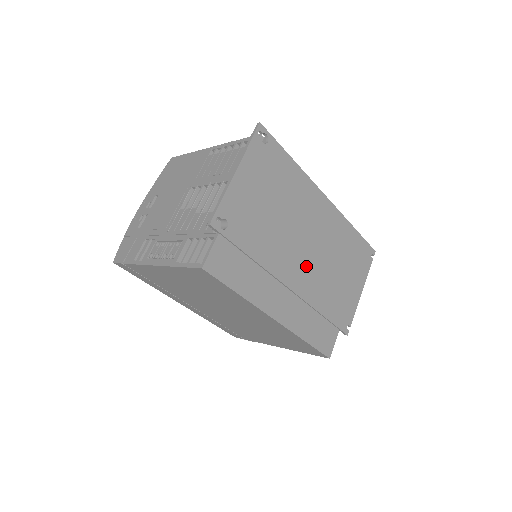
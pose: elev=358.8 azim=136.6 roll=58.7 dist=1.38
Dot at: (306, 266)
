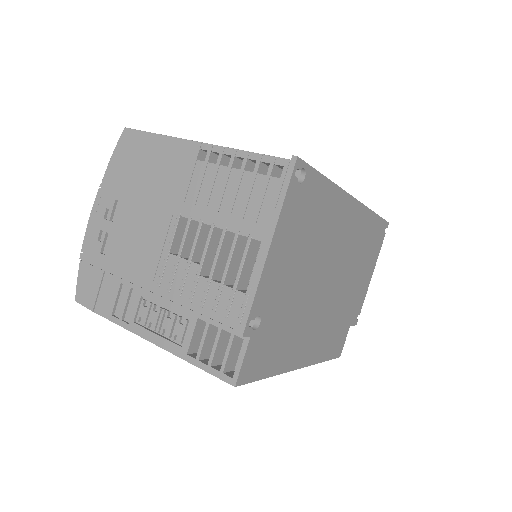
Dot at: (330, 293)
